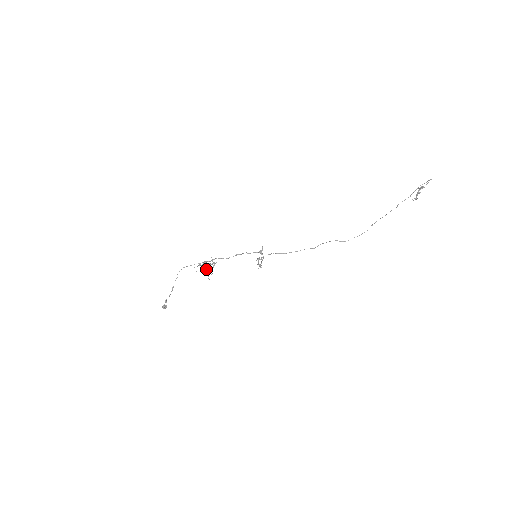
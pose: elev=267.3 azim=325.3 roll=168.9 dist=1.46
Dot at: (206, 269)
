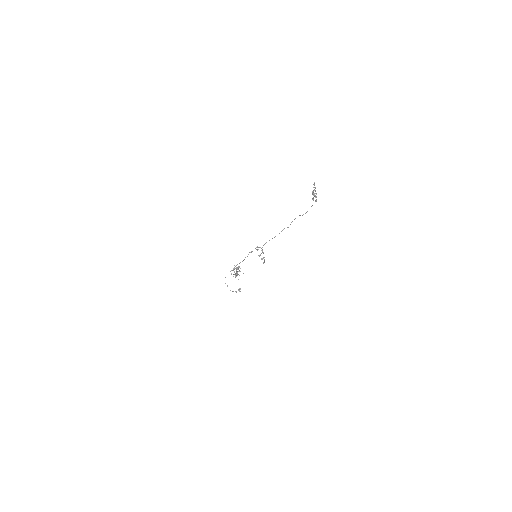
Dot at: occluded
